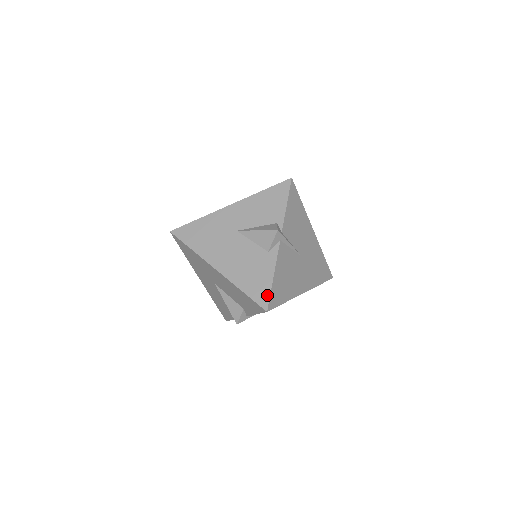
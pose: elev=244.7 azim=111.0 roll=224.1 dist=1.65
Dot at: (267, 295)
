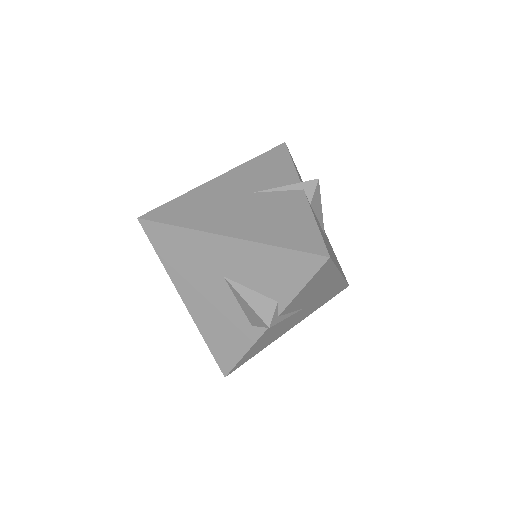
Dot at: (231, 364)
